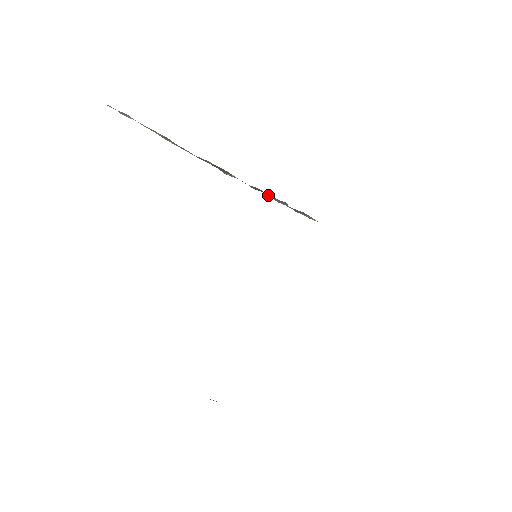
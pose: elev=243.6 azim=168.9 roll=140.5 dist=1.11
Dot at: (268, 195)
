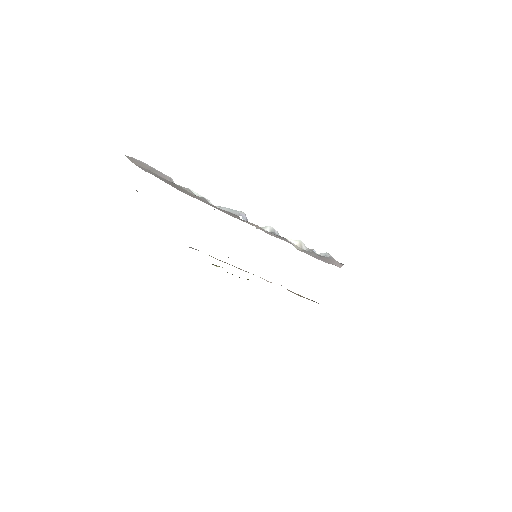
Dot at: occluded
